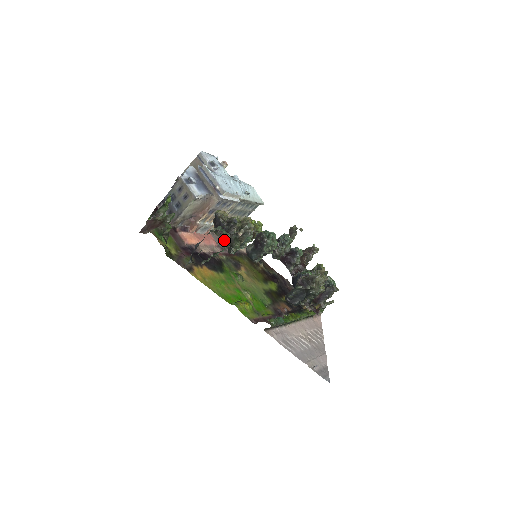
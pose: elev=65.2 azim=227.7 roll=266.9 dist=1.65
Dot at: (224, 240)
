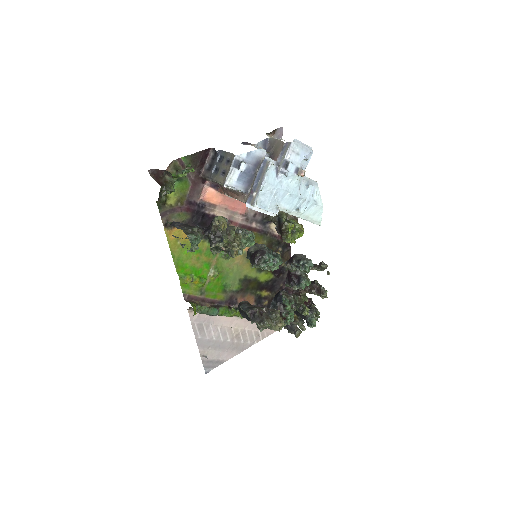
Dot at: occluded
